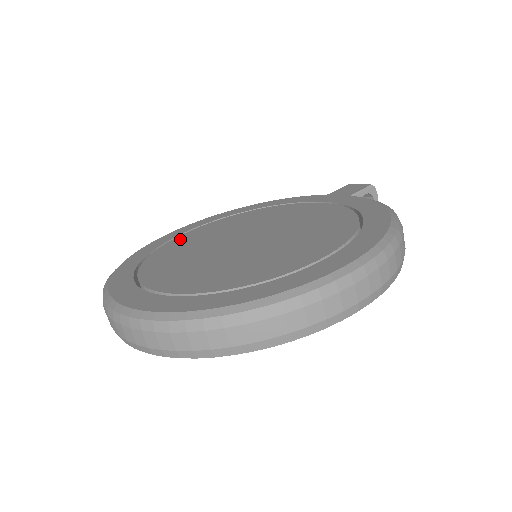
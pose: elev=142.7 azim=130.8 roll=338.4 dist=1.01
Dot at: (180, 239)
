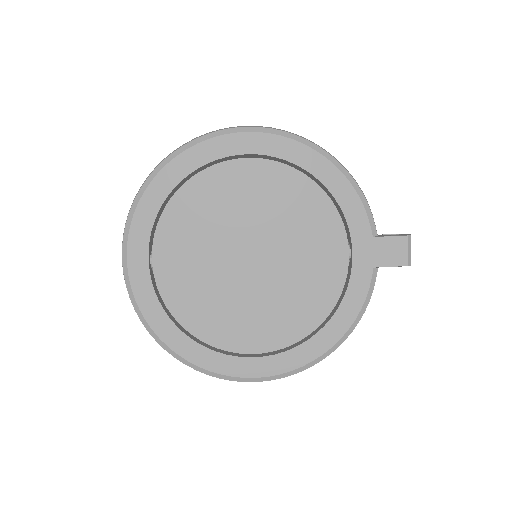
Dot at: (224, 173)
